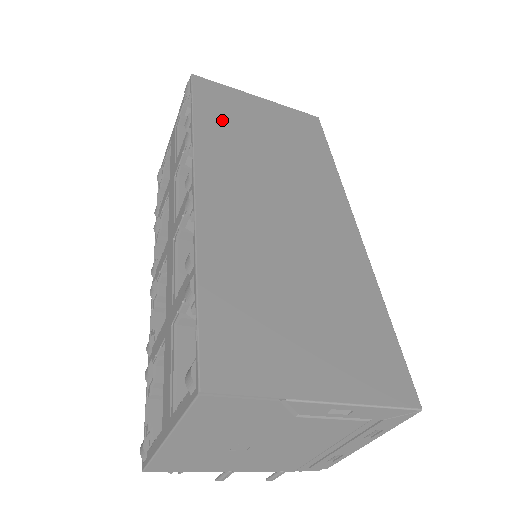
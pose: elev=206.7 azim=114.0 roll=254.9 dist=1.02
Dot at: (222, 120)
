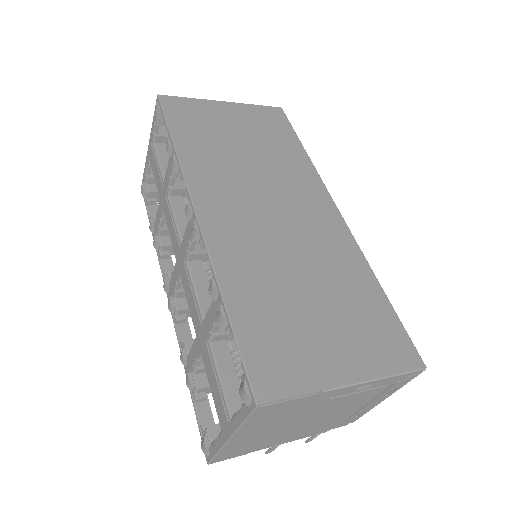
Dot at: (199, 138)
